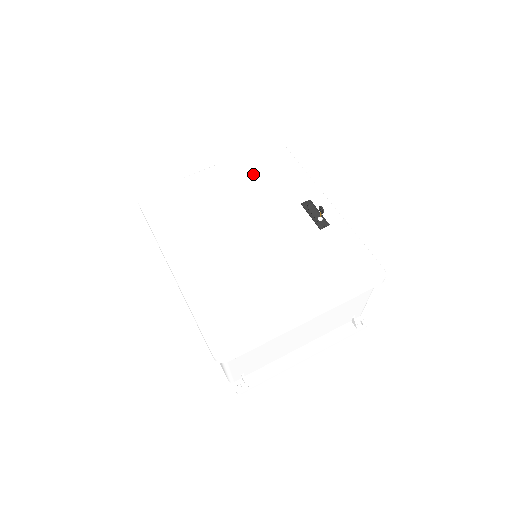
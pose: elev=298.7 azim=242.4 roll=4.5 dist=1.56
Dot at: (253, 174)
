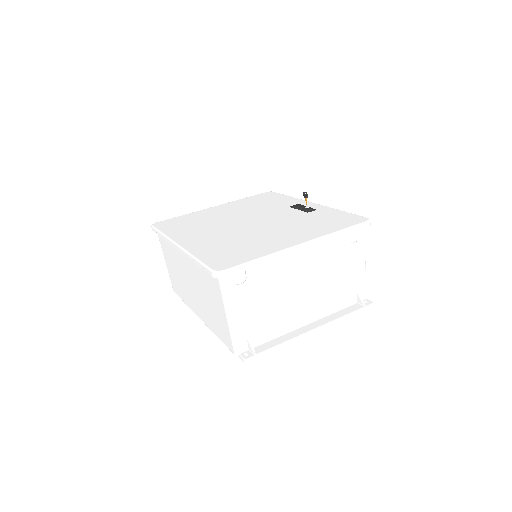
Dot at: (249, 203)
